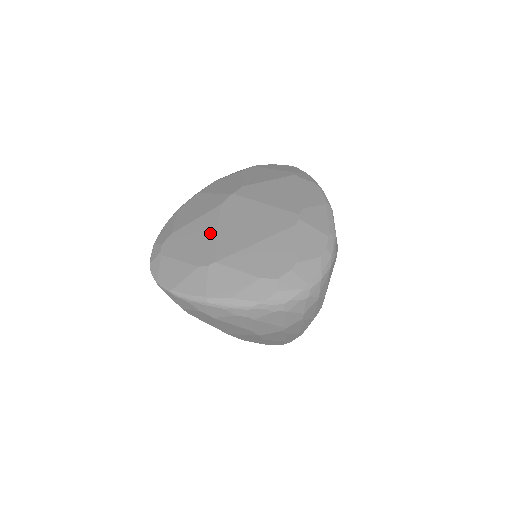
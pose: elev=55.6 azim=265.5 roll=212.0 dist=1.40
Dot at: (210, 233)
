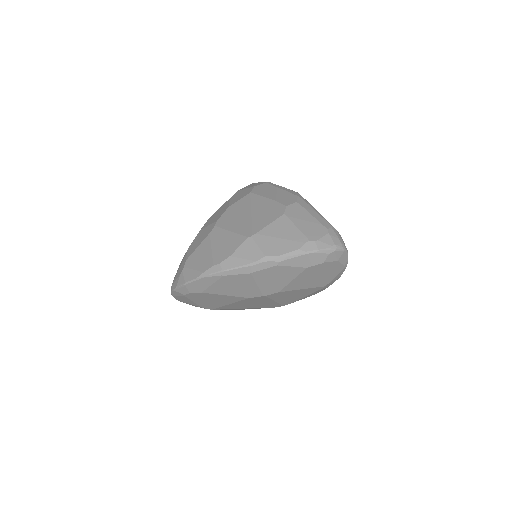
Dot at: (224, 303)
